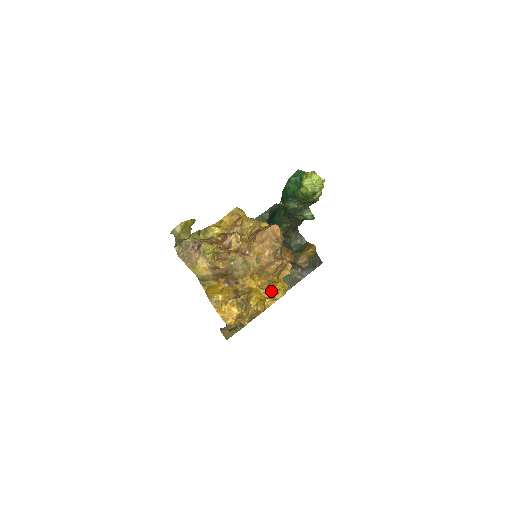
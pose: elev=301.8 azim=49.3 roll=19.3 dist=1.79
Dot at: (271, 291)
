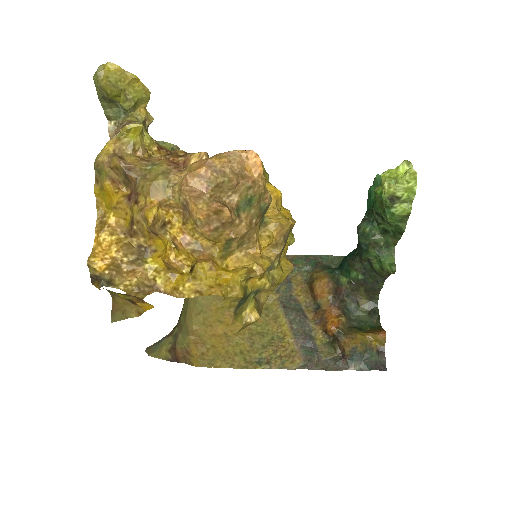
Dot at: (189, 260)
